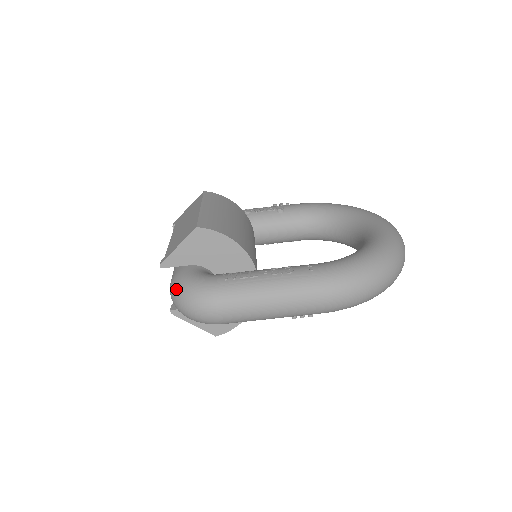
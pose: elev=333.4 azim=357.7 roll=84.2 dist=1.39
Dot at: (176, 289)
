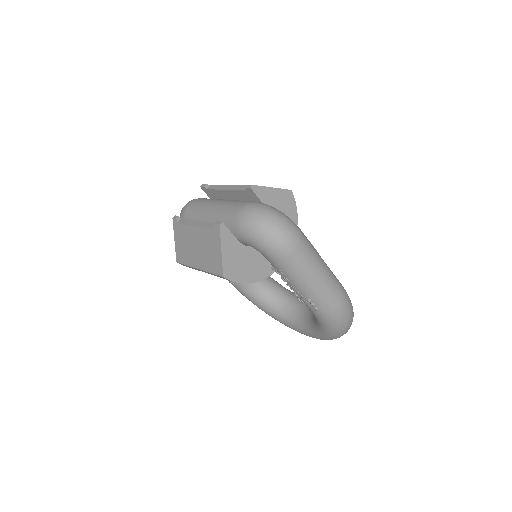
Dot at: (268, 207)
